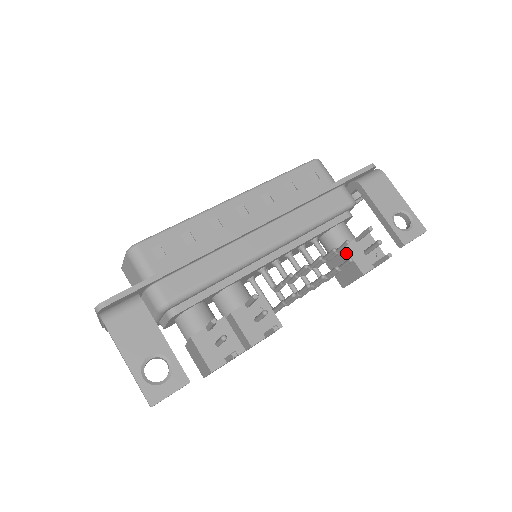
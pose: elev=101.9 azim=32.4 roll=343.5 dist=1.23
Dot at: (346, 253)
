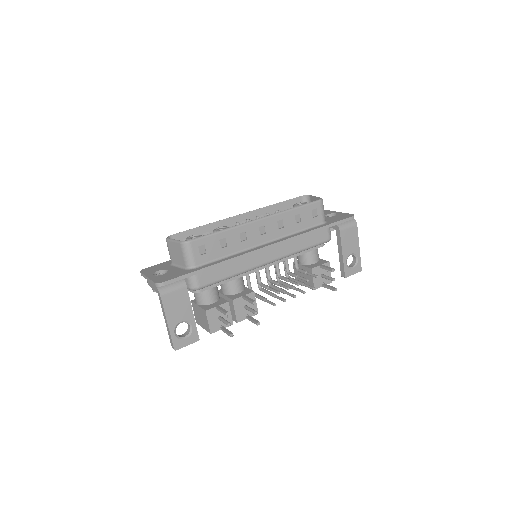
Dot at: occluded
